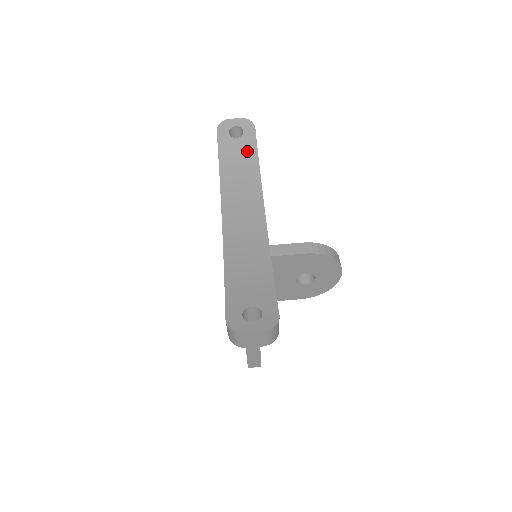
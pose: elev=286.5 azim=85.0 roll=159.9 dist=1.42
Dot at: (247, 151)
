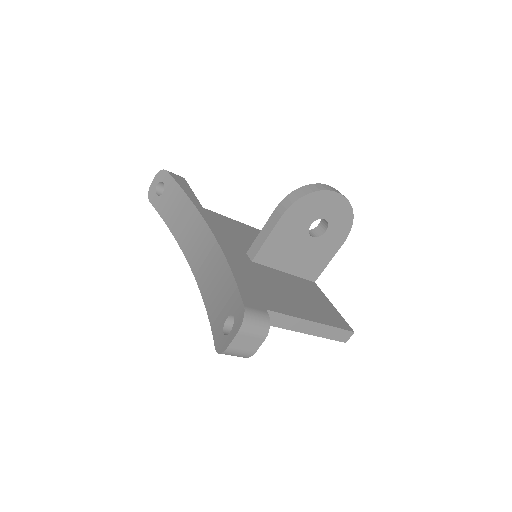
Dot at: (174, 194)
